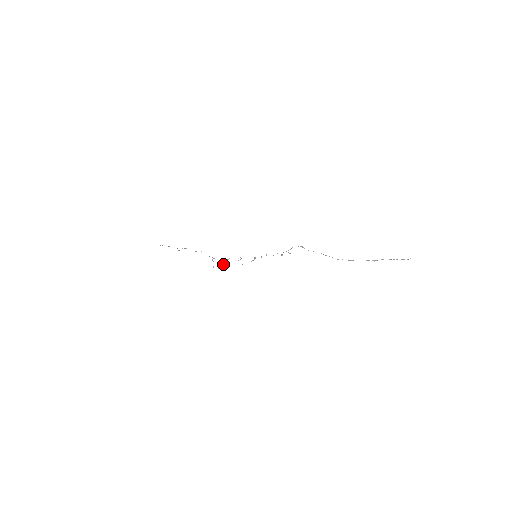
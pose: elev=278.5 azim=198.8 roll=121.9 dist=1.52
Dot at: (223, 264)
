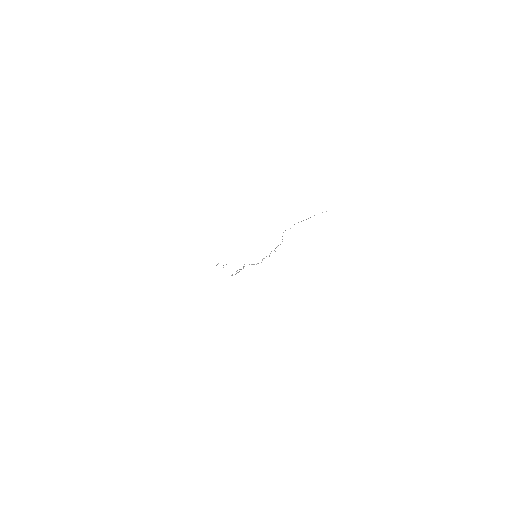
Dot at: (238, 272)
